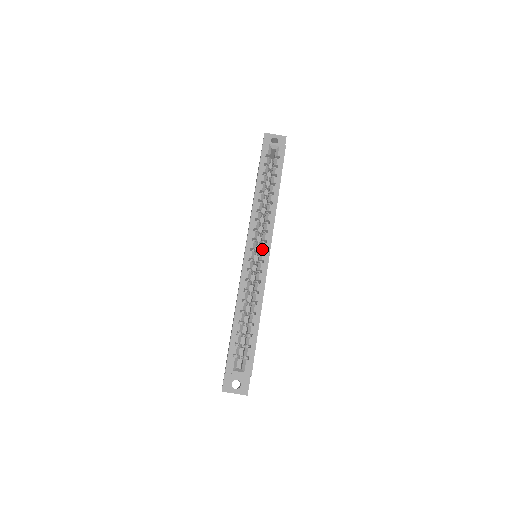
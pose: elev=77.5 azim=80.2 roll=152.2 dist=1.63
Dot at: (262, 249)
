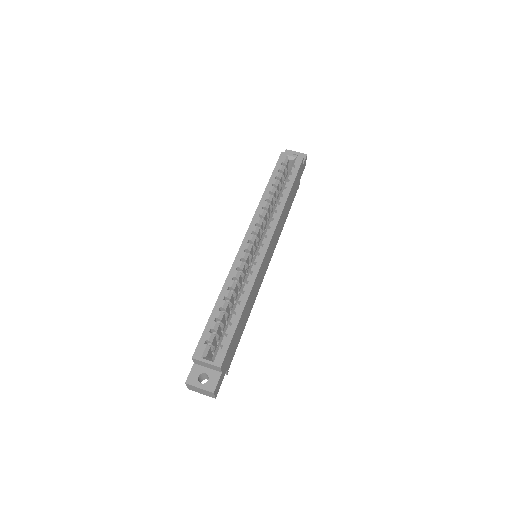
Dot at: (261, 243)
